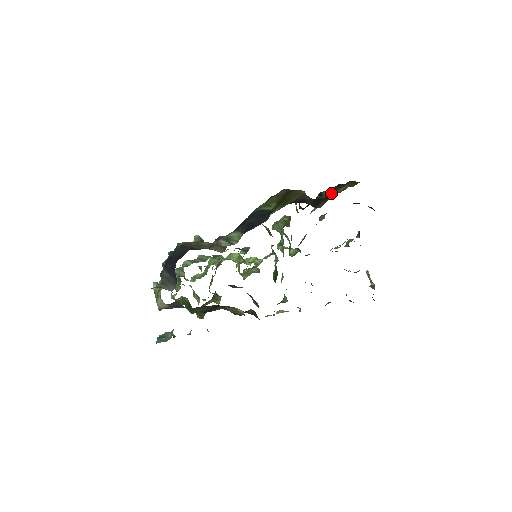
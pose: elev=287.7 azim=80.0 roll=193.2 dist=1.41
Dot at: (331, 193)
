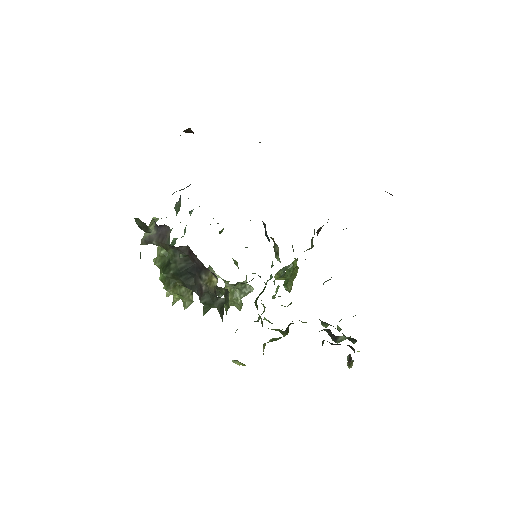
Dot at: occluded
